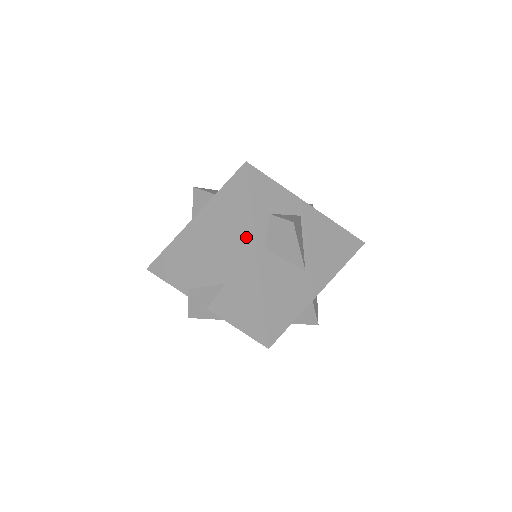
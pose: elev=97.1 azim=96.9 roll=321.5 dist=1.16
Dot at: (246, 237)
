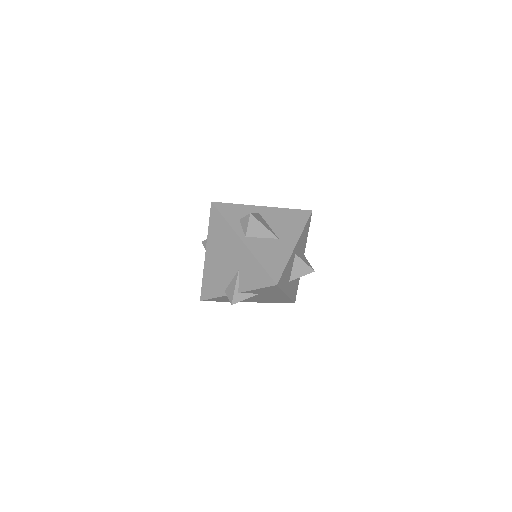
Dot at: (233, 237)
